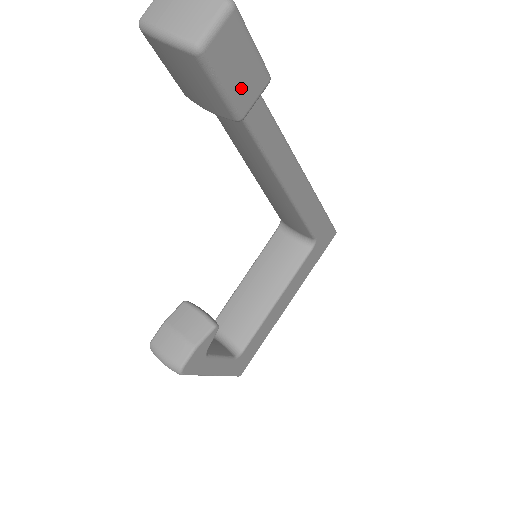
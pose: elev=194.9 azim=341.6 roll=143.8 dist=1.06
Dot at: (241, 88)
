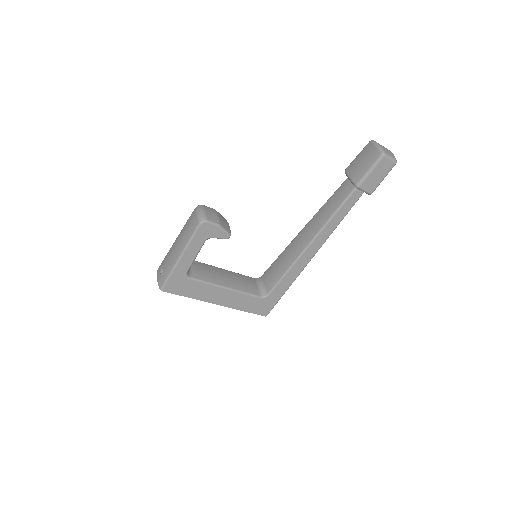
Dot at: (370, 180)
